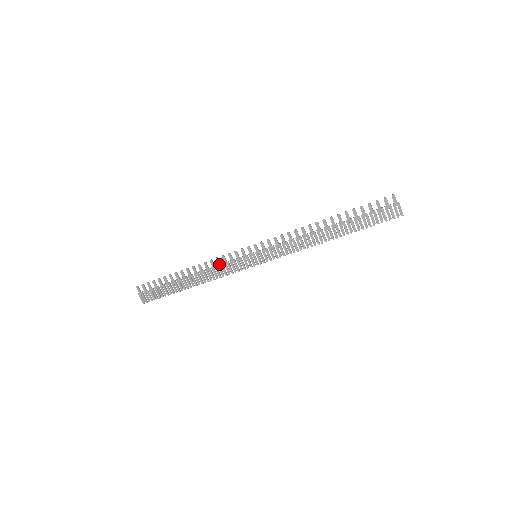
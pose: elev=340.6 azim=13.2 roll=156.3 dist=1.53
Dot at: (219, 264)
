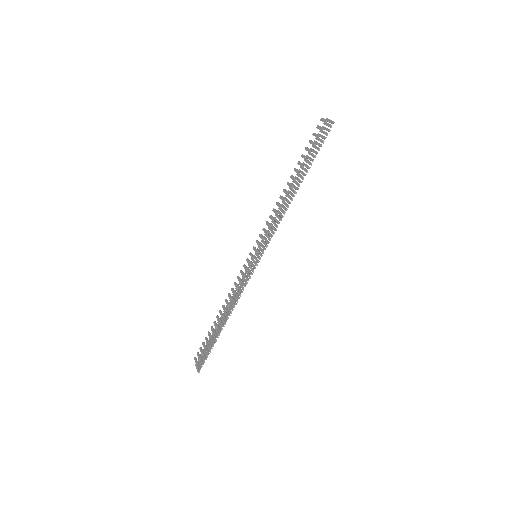
Dot at: (236, 286)
